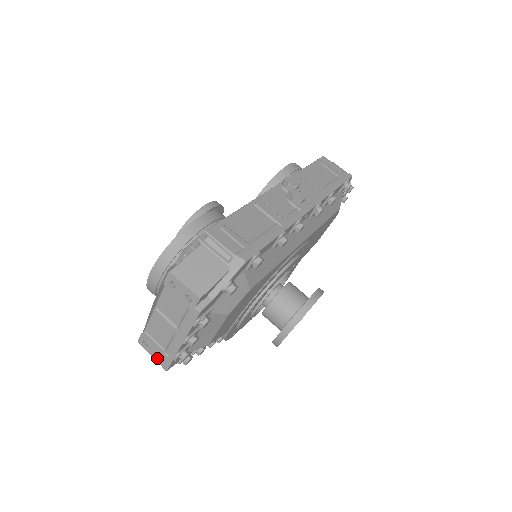
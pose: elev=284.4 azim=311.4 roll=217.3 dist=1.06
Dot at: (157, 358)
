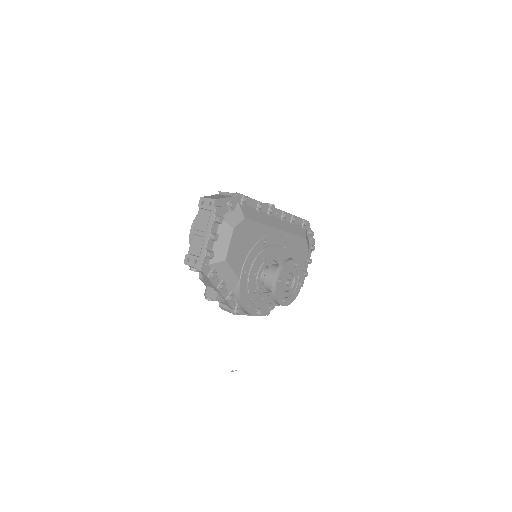
Dot at: (195, 265)
